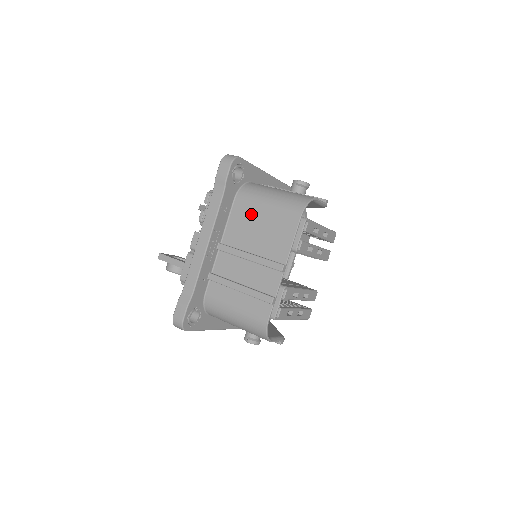
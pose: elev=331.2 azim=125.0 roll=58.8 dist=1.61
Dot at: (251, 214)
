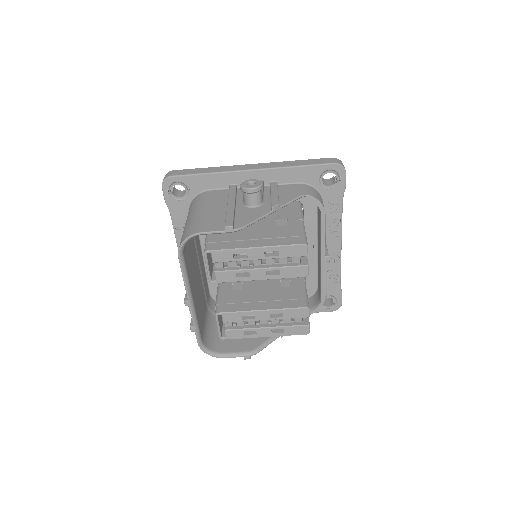
Dot at: occluded
